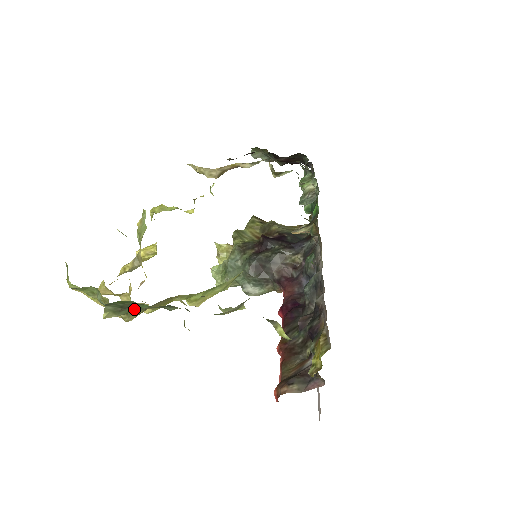
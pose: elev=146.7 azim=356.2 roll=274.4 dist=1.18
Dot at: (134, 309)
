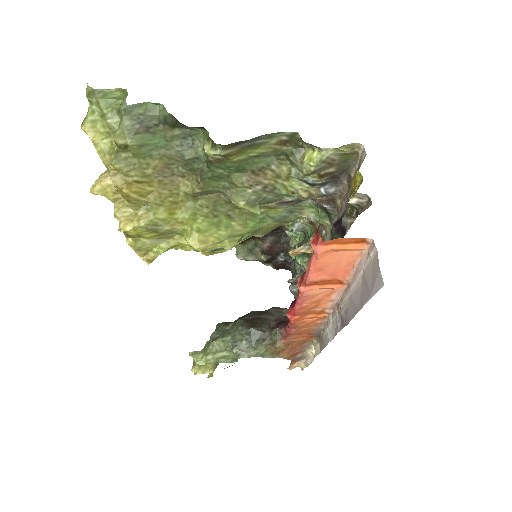
Dot at: (149, 142)
